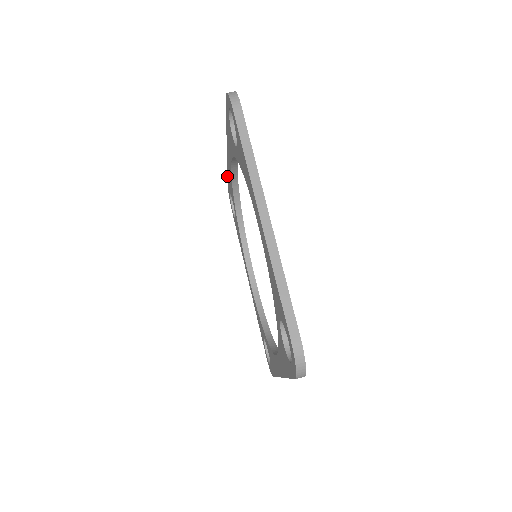
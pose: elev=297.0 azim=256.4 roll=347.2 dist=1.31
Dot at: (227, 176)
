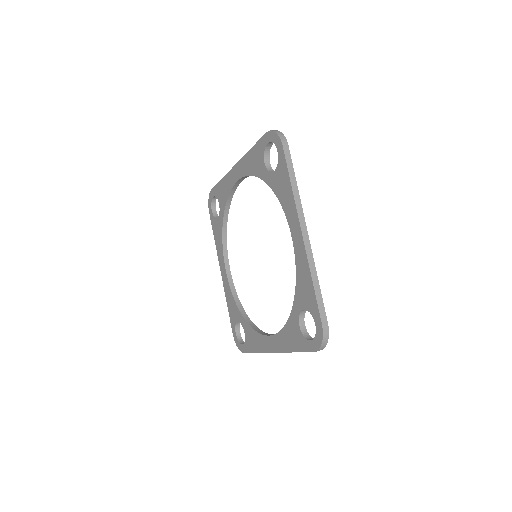
Dot at: (217, 183)
